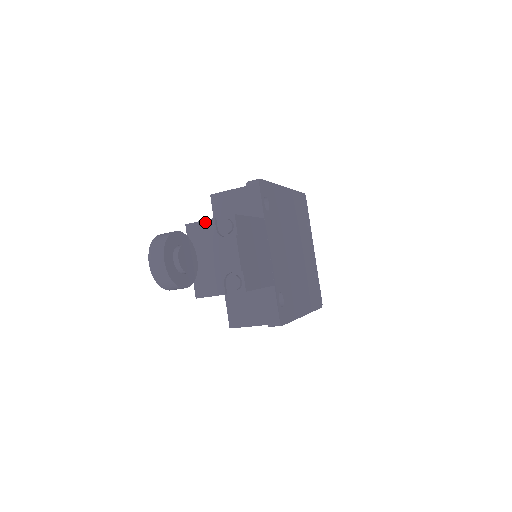
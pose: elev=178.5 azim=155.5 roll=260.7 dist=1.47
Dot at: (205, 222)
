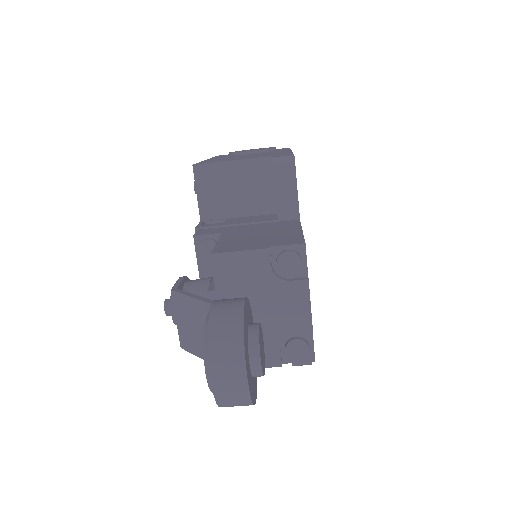
Dot at: (251, 253)
